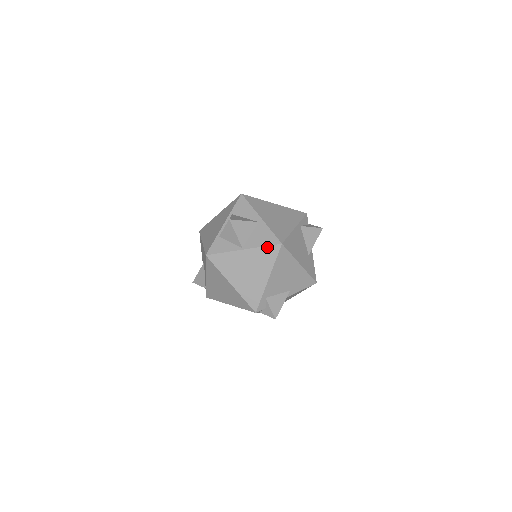
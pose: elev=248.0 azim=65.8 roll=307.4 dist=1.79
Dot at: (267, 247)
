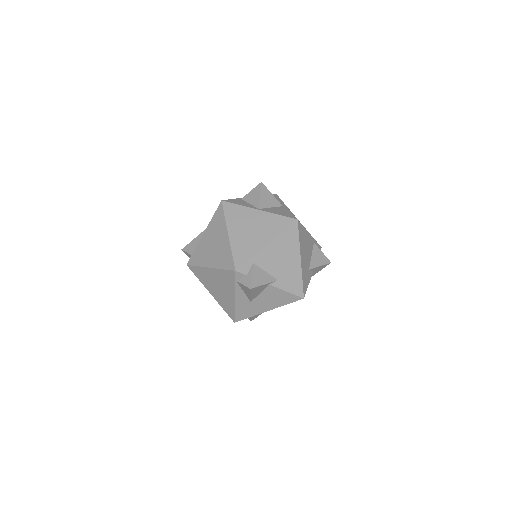
Dot at: (282, 217)
